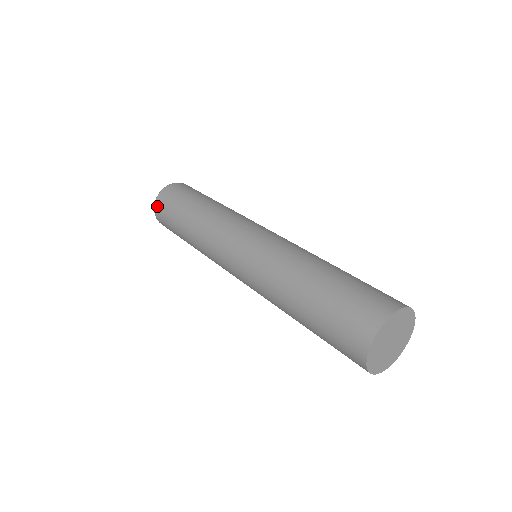
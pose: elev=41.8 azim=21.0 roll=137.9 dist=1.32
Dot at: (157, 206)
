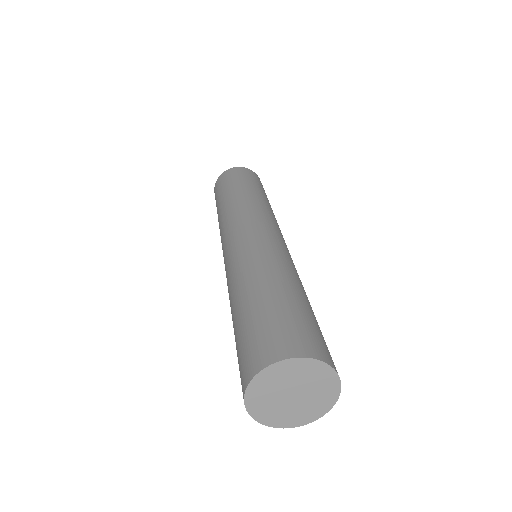
Dot at: (228, 171)
